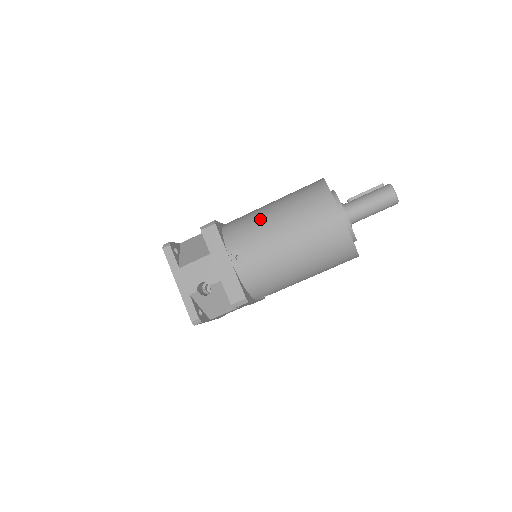
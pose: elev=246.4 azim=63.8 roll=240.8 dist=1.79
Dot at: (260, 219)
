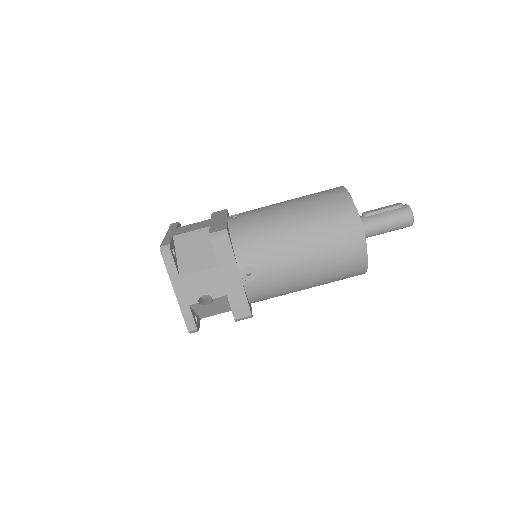
Dot at: (278, 234)
